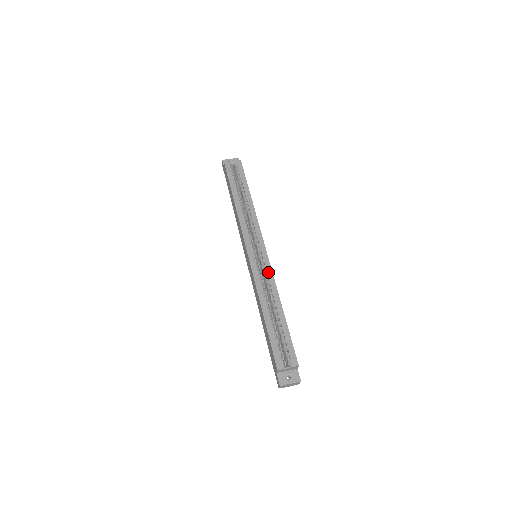
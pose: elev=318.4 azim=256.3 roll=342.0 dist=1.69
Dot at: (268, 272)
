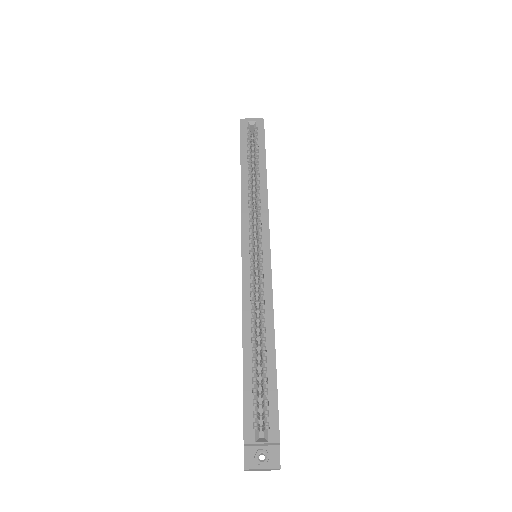
Dot at: (265, 282)
